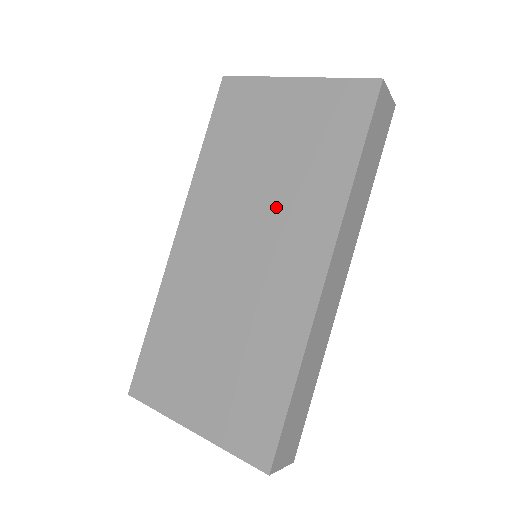
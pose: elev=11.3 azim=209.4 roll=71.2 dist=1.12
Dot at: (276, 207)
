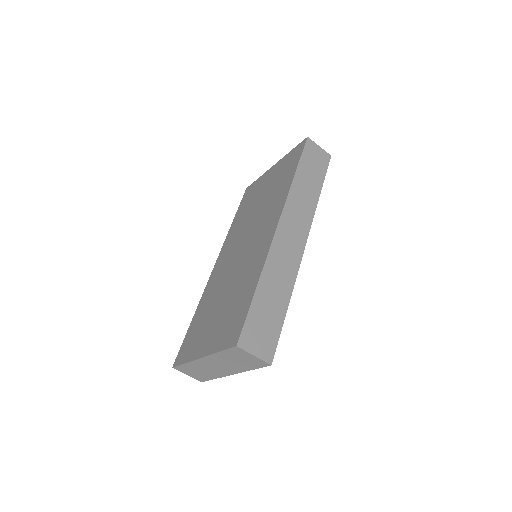
Dot at: (260, 217)
